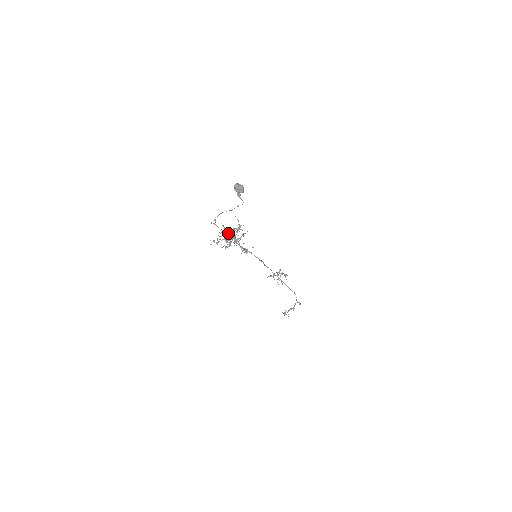
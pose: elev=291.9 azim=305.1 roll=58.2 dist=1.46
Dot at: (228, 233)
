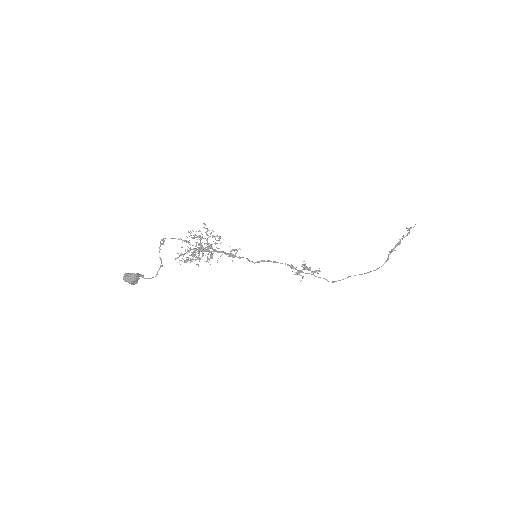
Dot at: occluded
